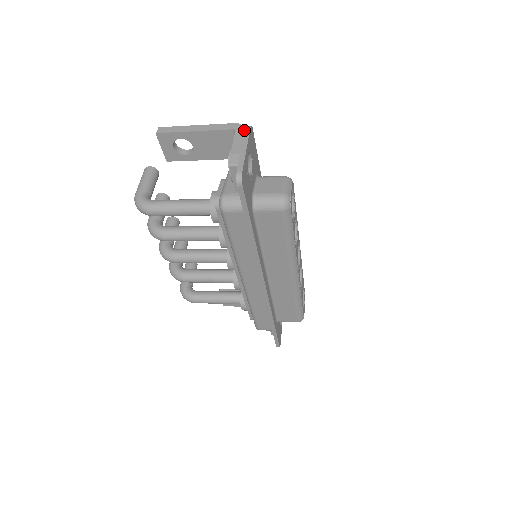
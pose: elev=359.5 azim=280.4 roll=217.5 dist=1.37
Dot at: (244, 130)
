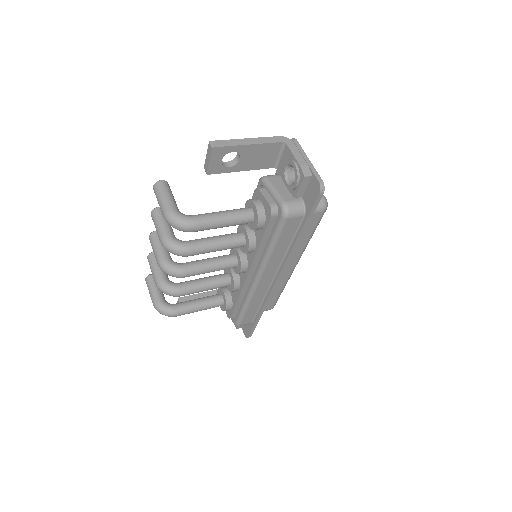
Dot at: (293, 143)
